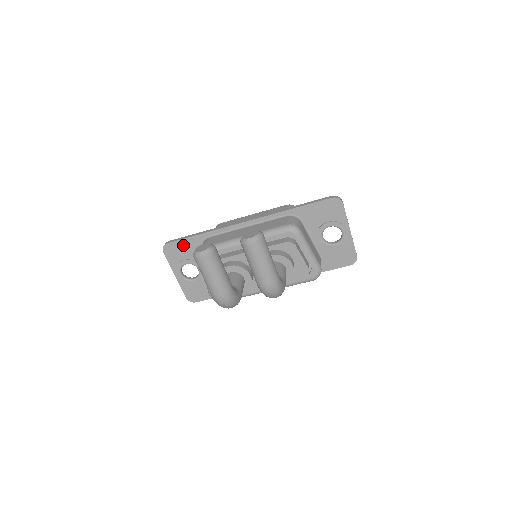
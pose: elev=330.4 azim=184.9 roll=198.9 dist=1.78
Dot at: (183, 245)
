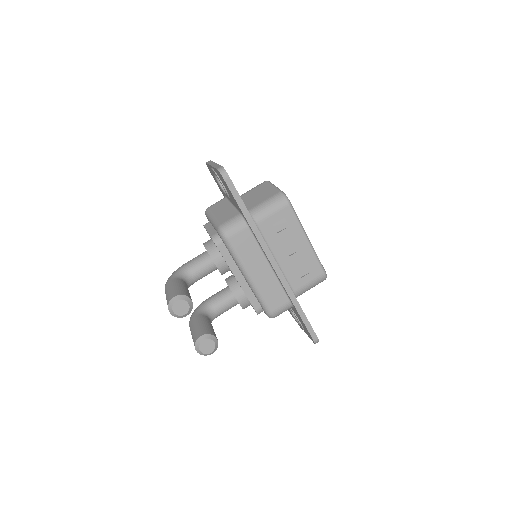
Dot at: (232, 195)
